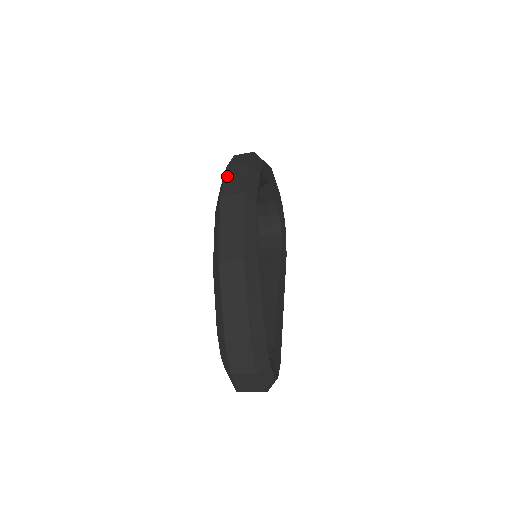
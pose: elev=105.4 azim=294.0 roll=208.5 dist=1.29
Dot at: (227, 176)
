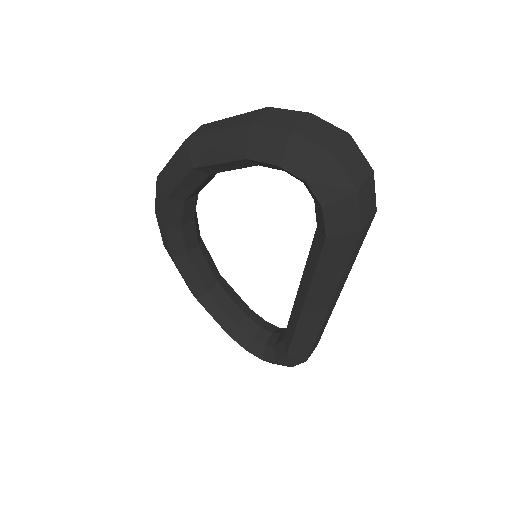
Dot at: occluded
